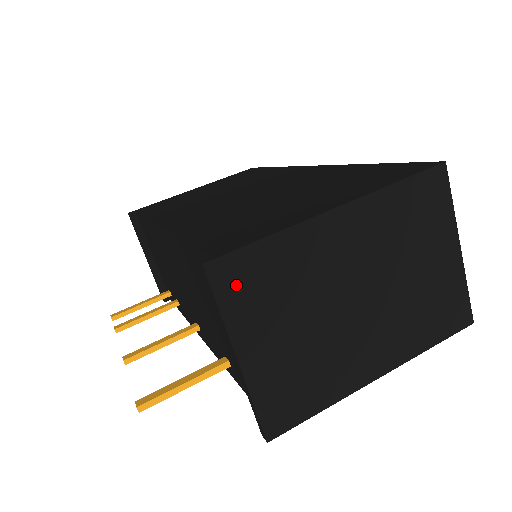
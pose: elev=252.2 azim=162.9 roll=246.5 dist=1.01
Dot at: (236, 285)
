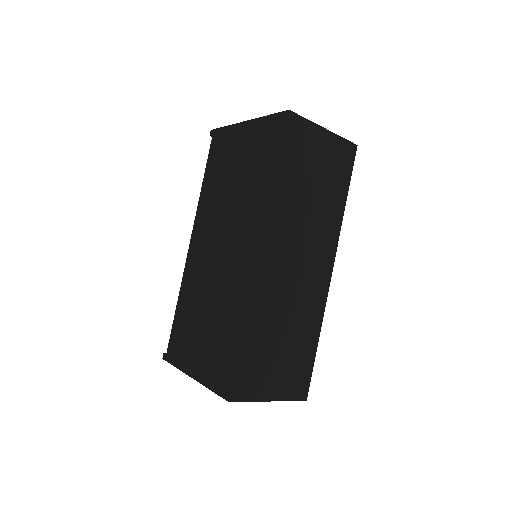
Dot at: occluded
